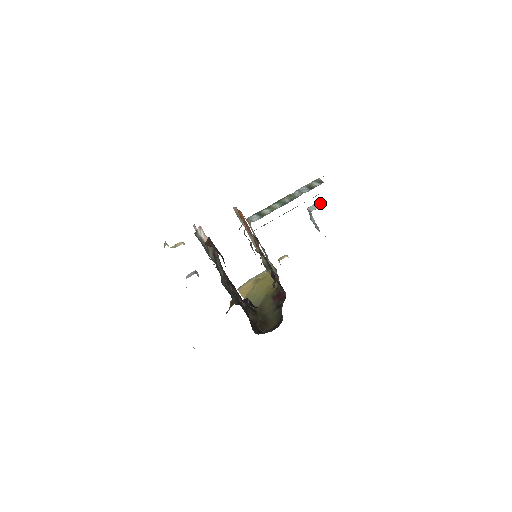
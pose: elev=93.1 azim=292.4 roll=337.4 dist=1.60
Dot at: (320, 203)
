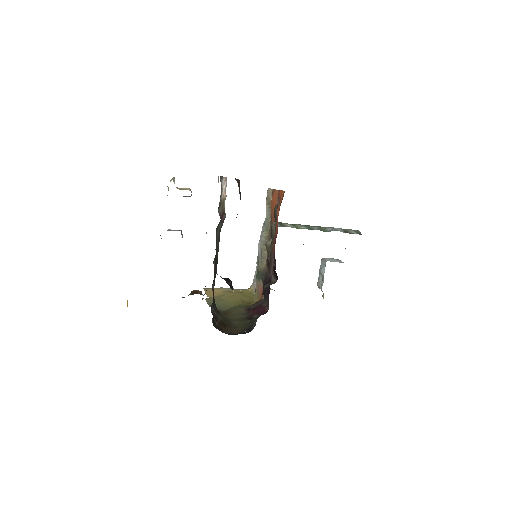
Dot at: (339, 260)
